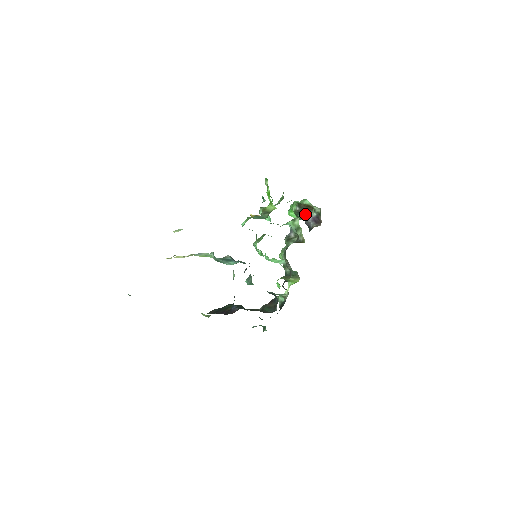
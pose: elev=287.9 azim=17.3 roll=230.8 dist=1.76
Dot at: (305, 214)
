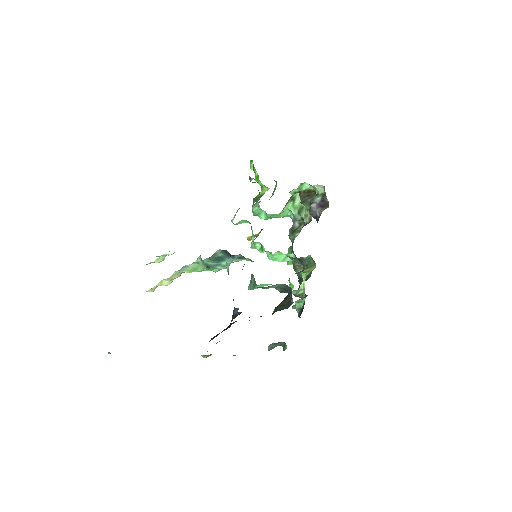
Dot at: (308, 204)
